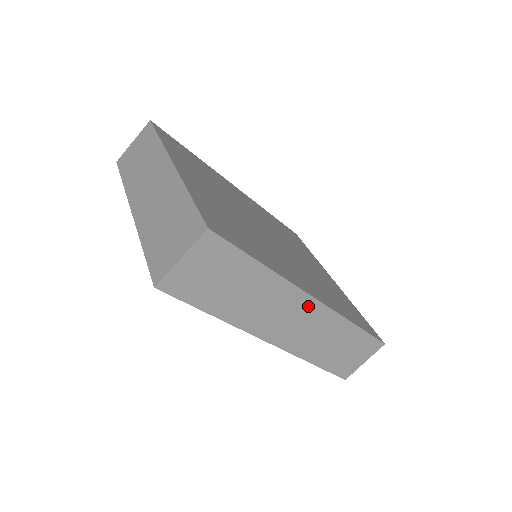
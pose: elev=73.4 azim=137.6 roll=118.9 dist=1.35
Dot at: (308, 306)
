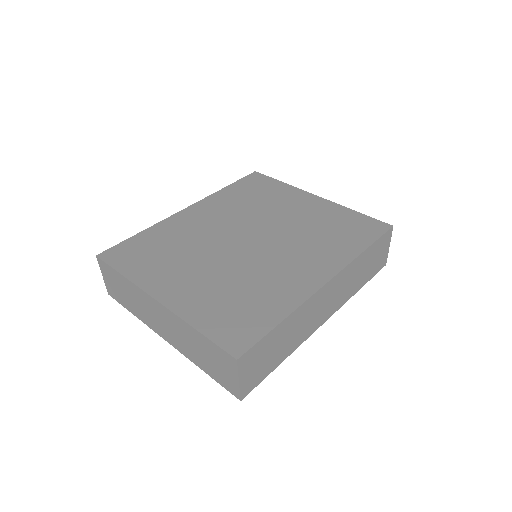
Dot at: (328, 288)
